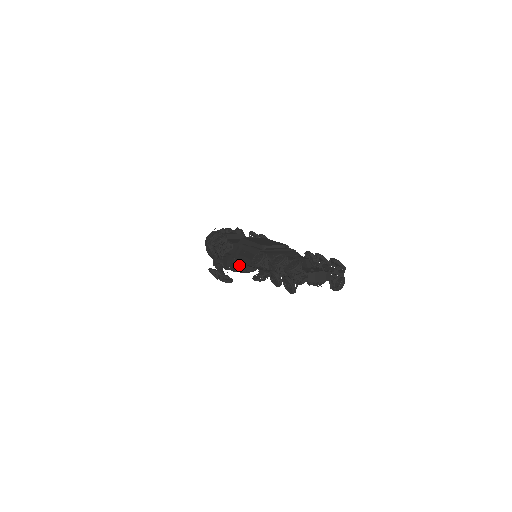
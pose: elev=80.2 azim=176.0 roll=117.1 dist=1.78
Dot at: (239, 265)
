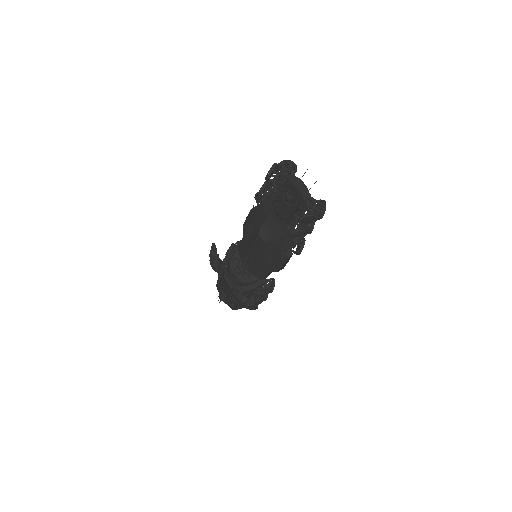
Dot at: (236, 258)
